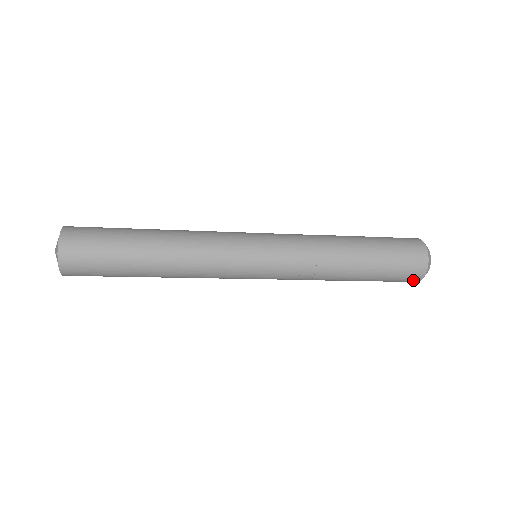
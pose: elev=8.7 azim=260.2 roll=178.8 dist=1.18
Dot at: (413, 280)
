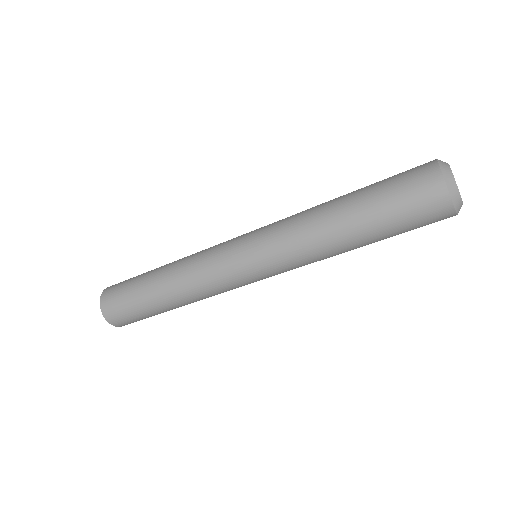
Dot at: (445, 218)
